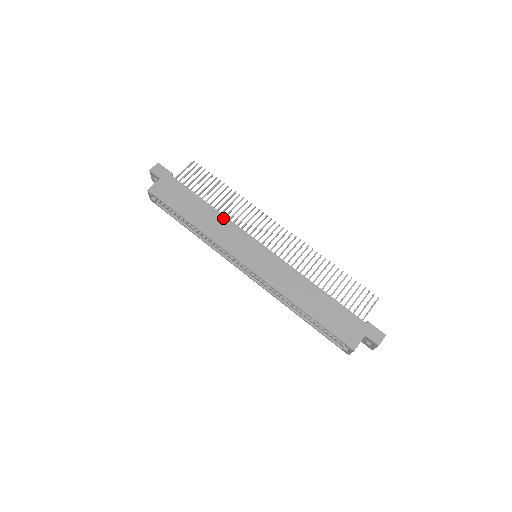
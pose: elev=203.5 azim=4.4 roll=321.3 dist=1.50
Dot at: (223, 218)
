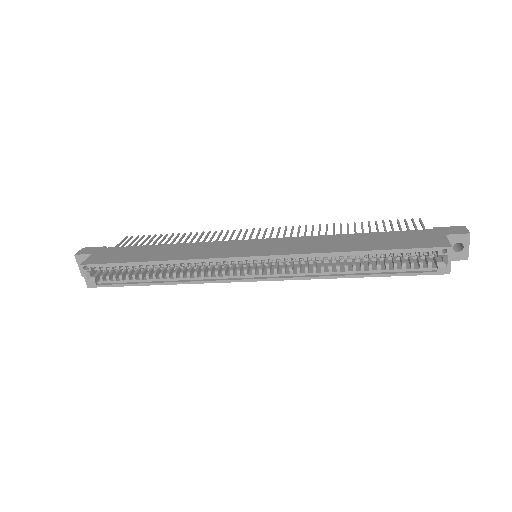
Dot at: (192, 244)
